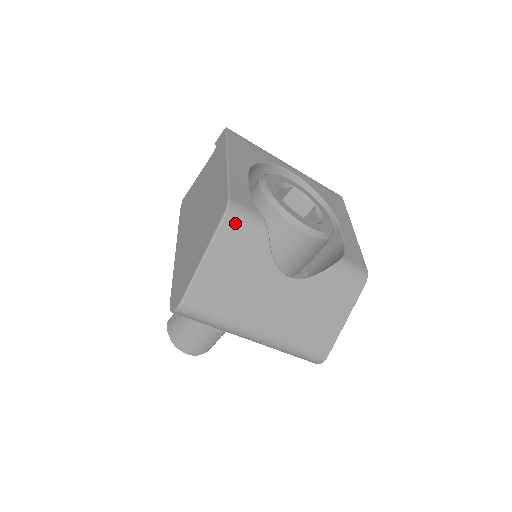
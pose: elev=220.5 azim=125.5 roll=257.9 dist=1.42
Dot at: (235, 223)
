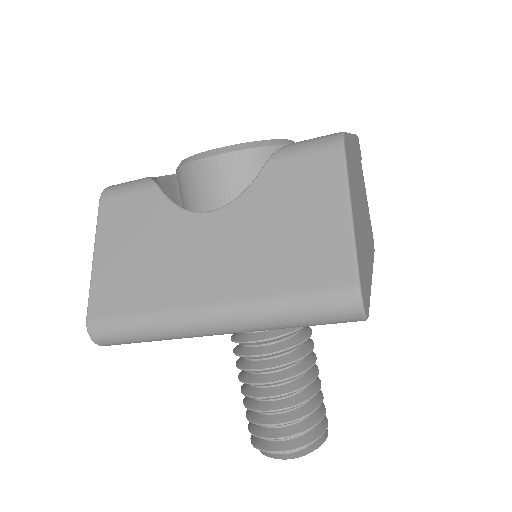
Dot at: (113, 200)
